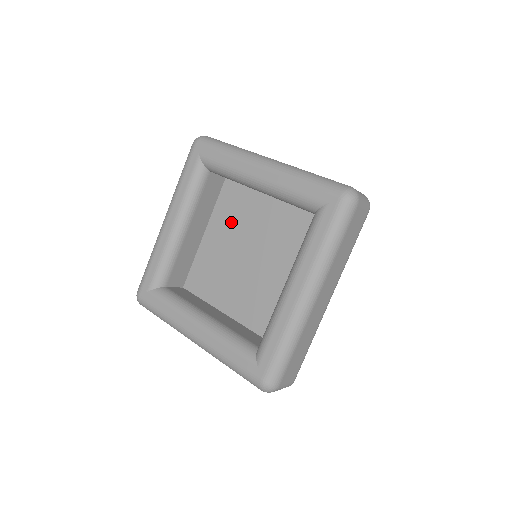
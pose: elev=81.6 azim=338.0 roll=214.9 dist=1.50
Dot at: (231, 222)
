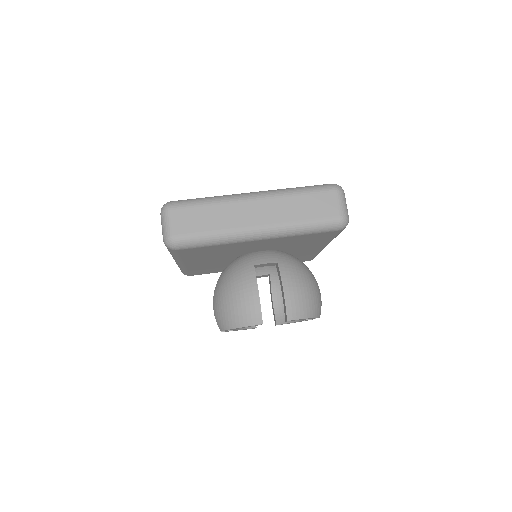
Dot at: occluded
